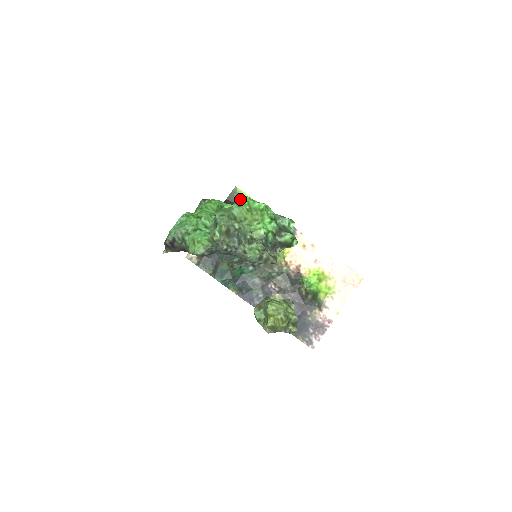
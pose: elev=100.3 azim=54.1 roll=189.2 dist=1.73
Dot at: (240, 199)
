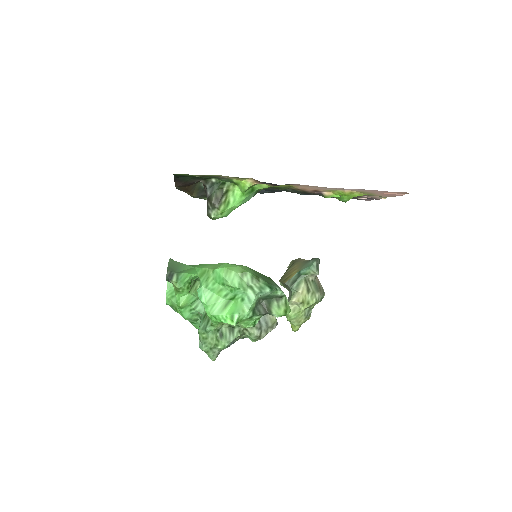
Dot at: occluded
